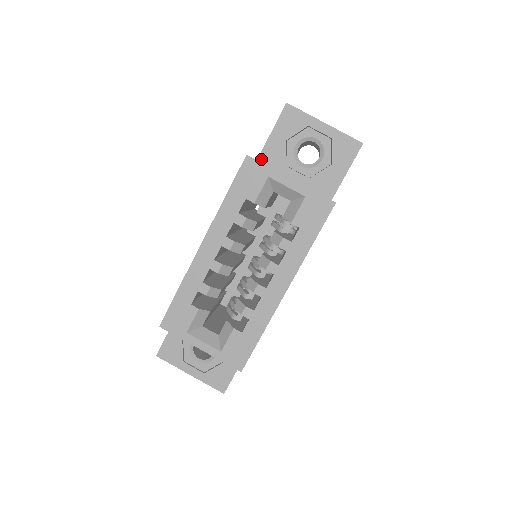
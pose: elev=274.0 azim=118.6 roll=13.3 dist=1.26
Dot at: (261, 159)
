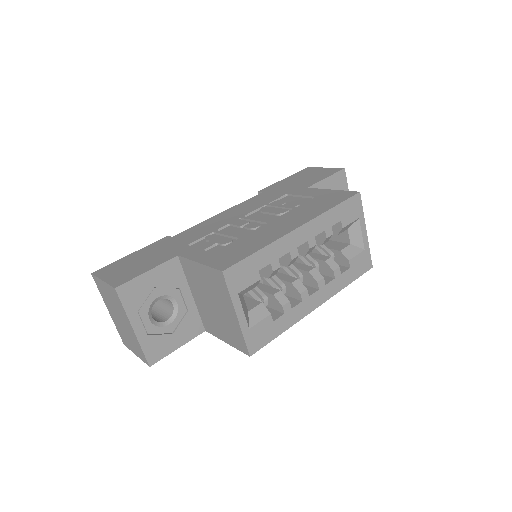
Dot at: occluded
